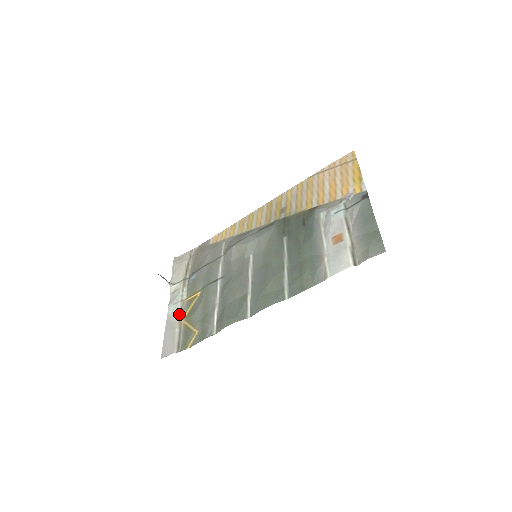
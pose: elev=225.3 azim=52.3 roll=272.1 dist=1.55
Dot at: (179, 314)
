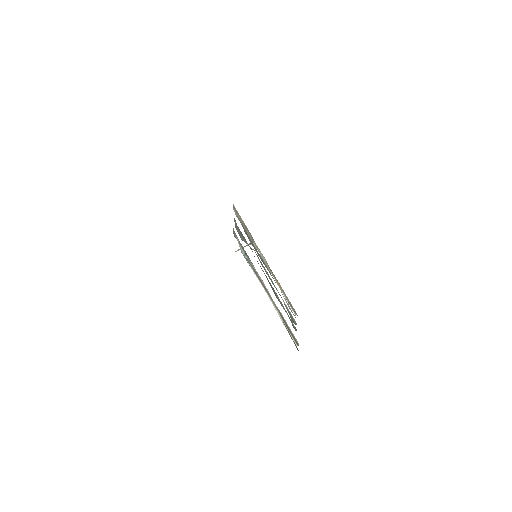
Dot at: (274, 278)
